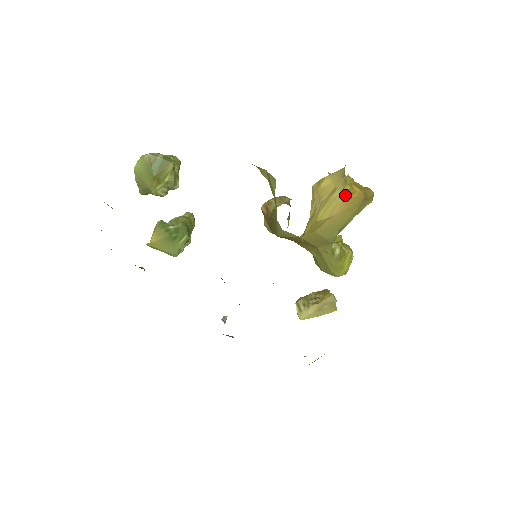
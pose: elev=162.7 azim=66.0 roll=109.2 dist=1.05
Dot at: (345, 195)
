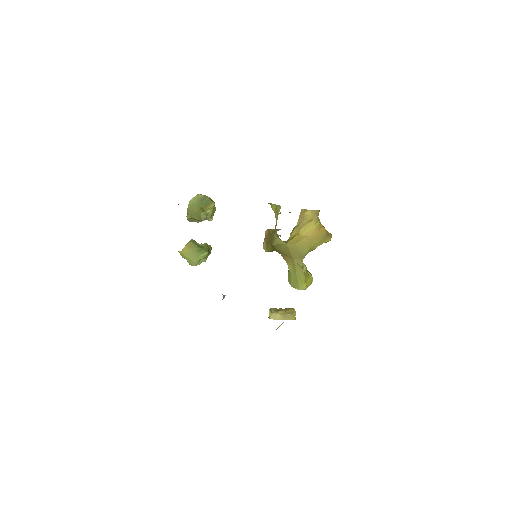
Dot at: (317, 226)
